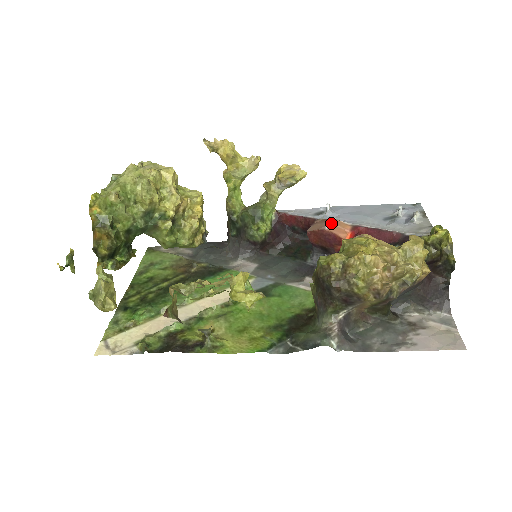
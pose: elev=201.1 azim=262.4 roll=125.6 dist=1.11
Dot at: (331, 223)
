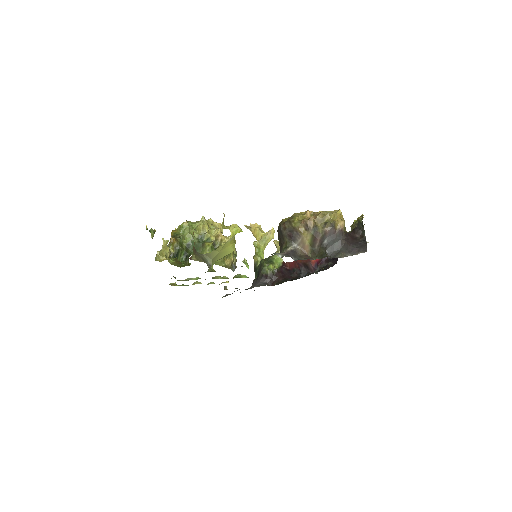
Dot at: occluded
